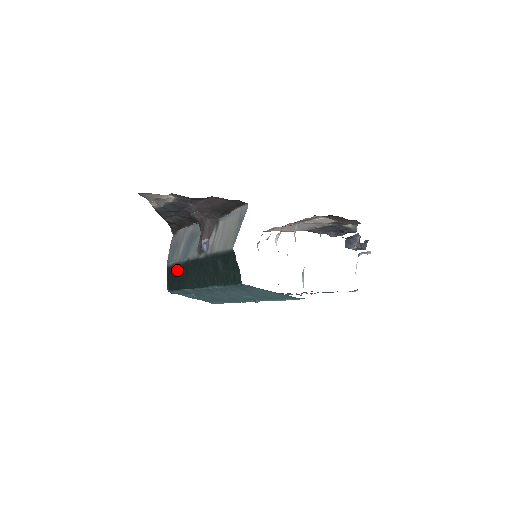
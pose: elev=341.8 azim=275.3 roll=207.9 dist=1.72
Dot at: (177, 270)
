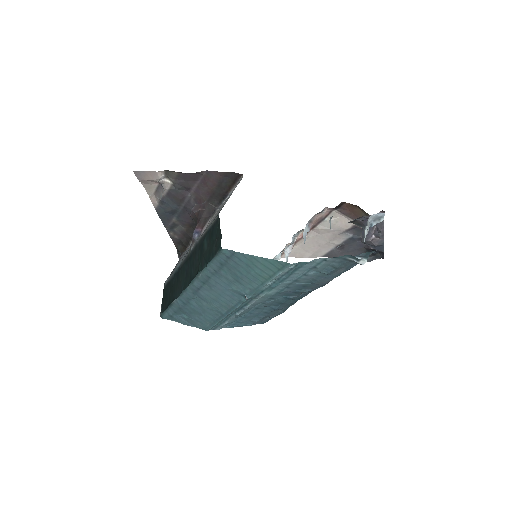
Dot at: (171, 283)
